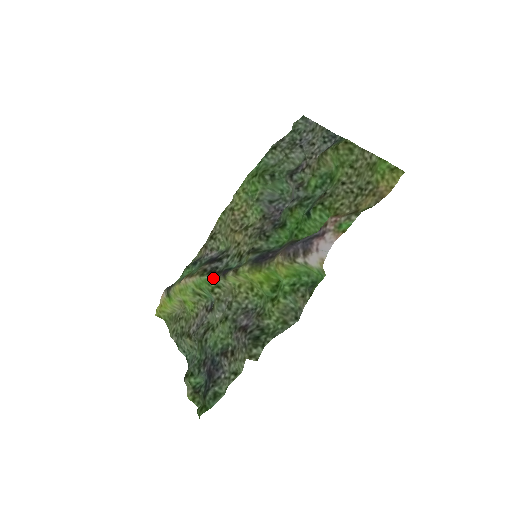
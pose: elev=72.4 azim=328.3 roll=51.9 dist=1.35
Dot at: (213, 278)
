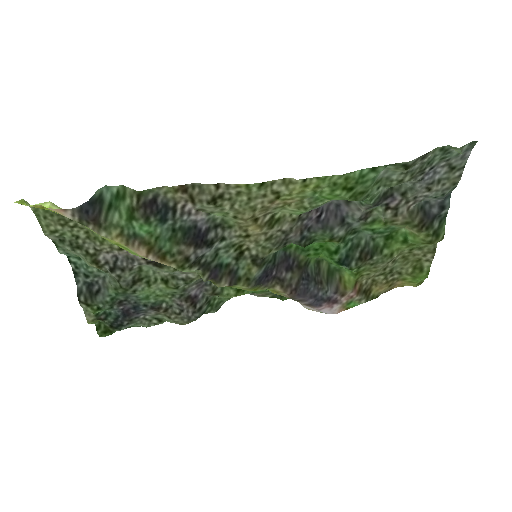
Dot at: occluded
